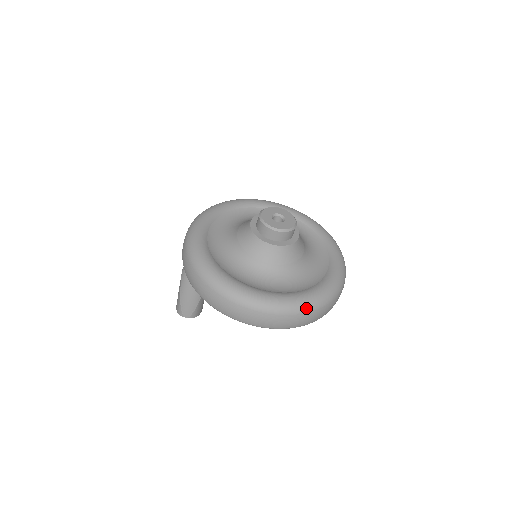
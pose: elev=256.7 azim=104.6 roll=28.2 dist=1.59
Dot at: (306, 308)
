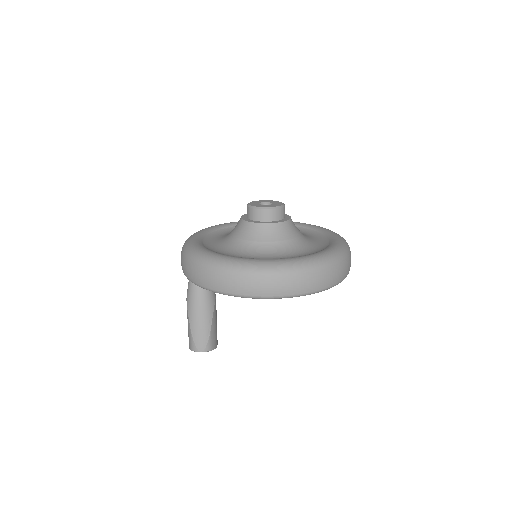
Dot at: (317, 265)
